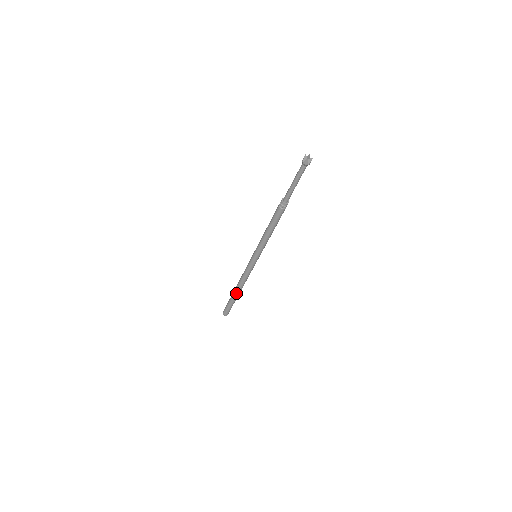
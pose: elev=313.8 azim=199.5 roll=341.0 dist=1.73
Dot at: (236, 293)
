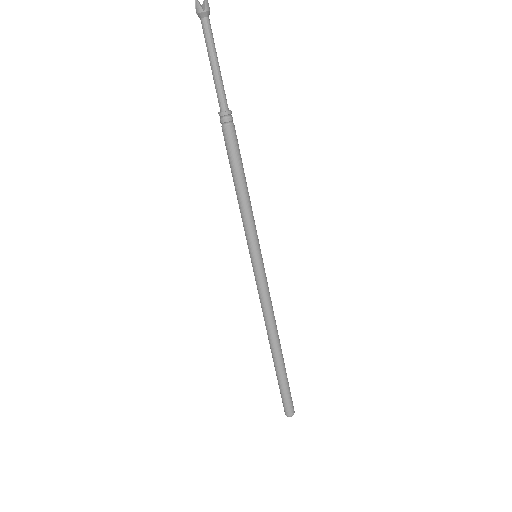
Dot at: (274, 354)
